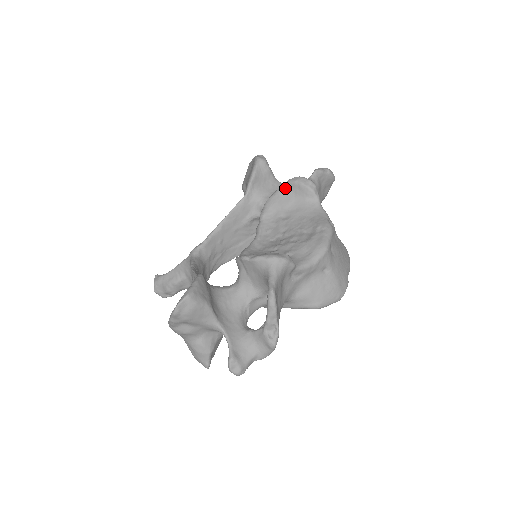
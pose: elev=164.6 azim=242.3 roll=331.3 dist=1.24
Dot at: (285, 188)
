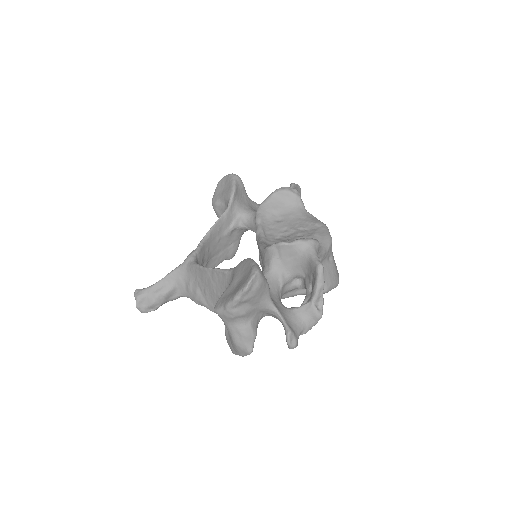
Dot at: (274, 196)
